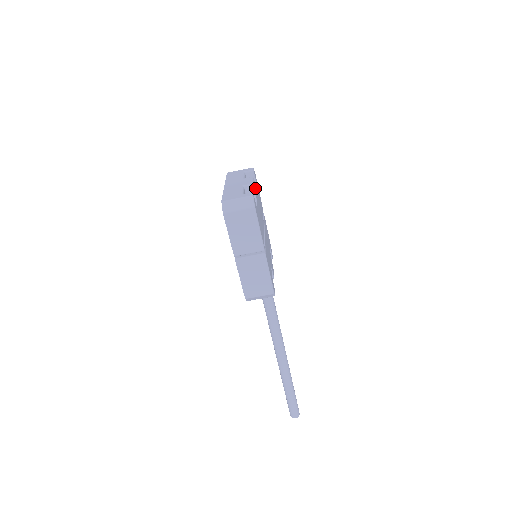
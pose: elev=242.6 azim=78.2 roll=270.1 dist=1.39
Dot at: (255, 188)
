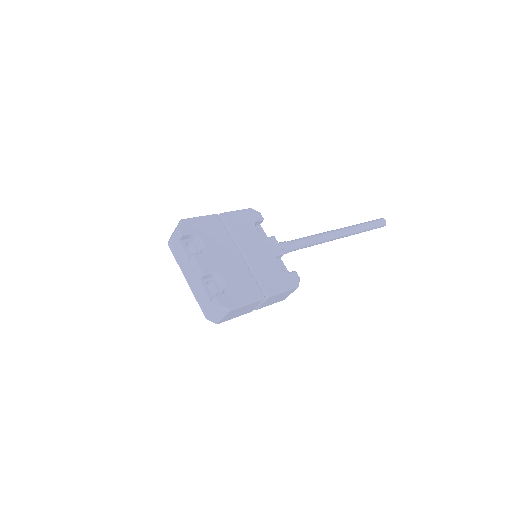
Dot at: (204, 261)
